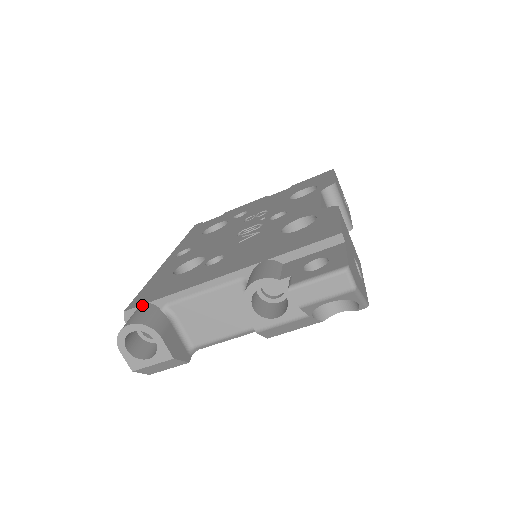
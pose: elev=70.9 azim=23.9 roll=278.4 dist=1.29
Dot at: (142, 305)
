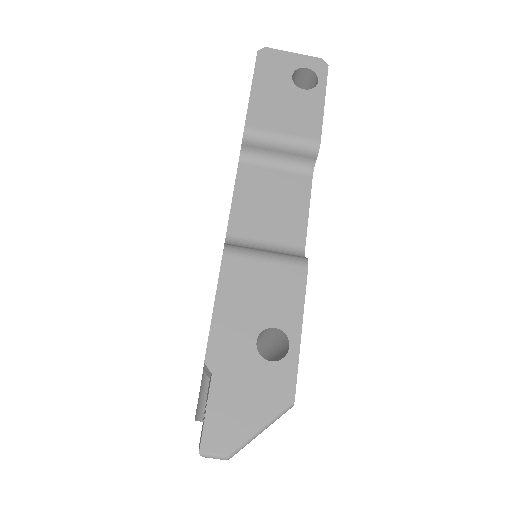
Dot at: occluded
